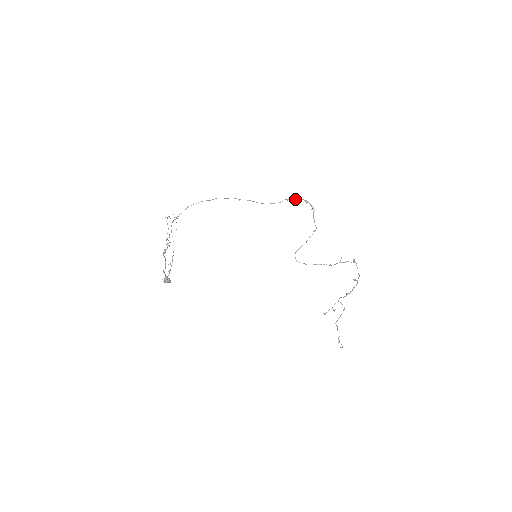
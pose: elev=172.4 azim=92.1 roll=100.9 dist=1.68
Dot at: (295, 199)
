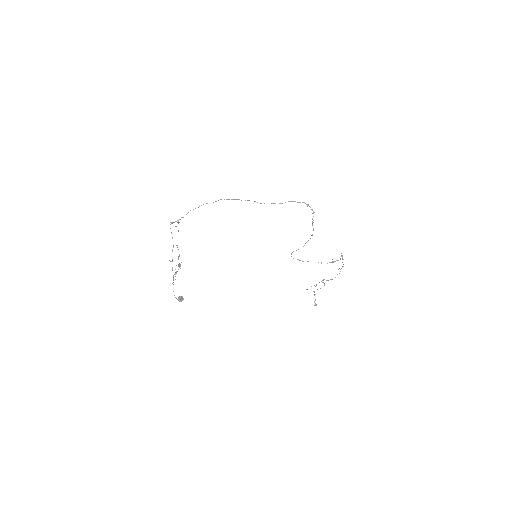
Dot at: (297, 202)
